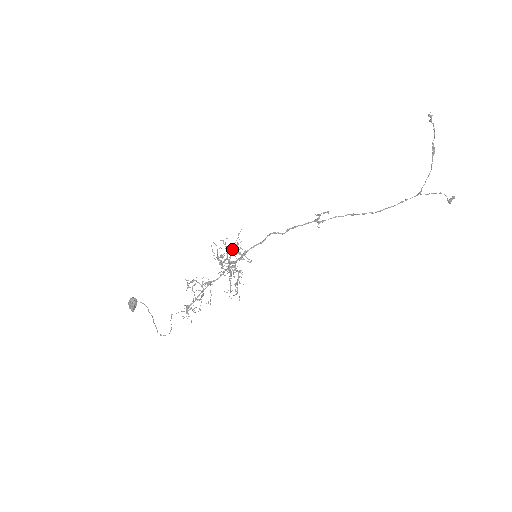
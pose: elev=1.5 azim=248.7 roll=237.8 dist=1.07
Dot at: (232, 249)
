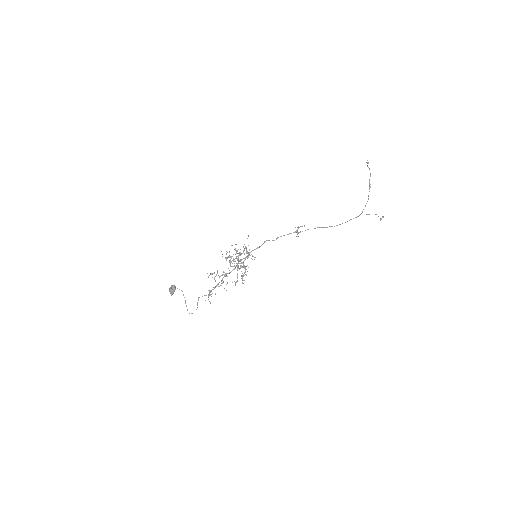
Dot at: occluded
